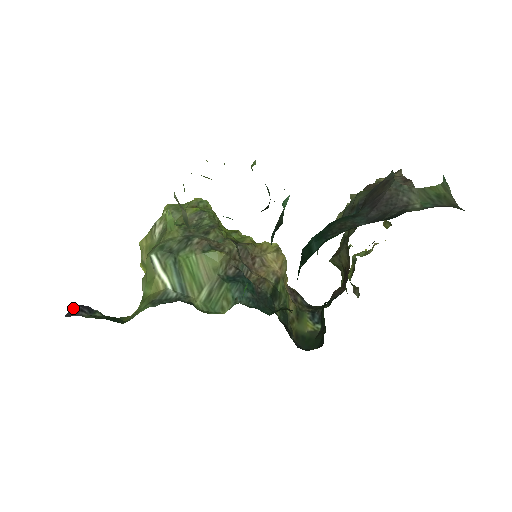
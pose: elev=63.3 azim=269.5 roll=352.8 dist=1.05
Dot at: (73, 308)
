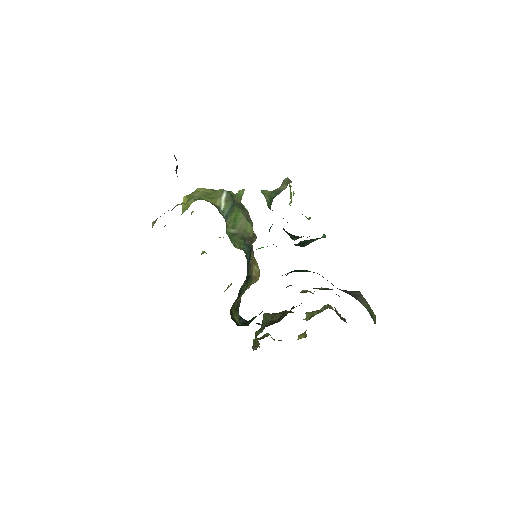
Dot at: occluded
